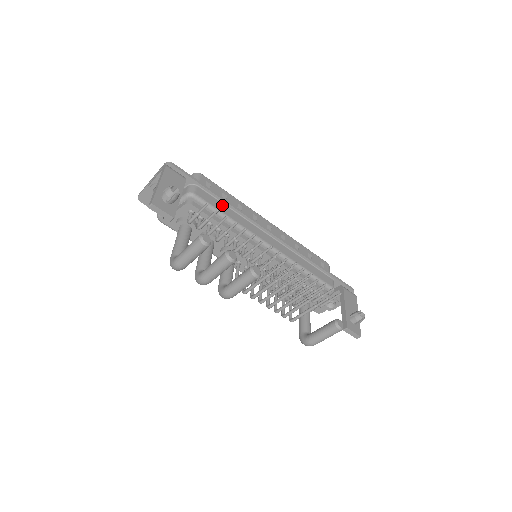
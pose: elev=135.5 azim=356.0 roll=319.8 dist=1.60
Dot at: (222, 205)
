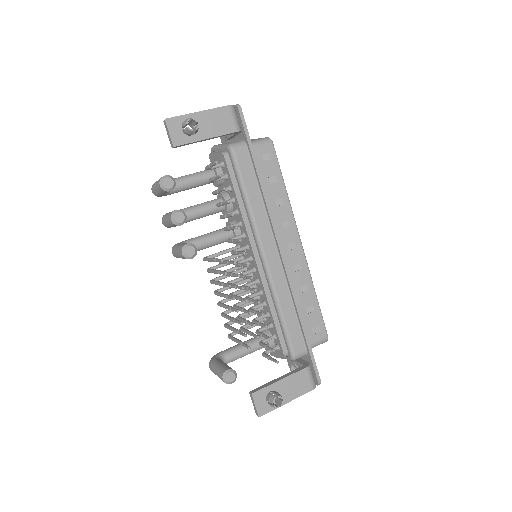
Dot at: (254, 182)
